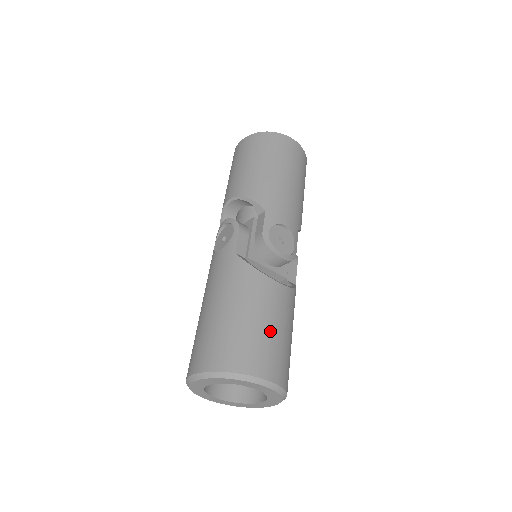
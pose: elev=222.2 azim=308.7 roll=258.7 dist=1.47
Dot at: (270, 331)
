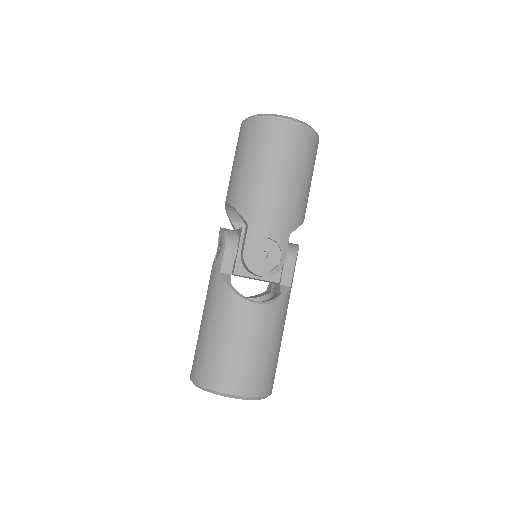
Dot at: (243, 352)
